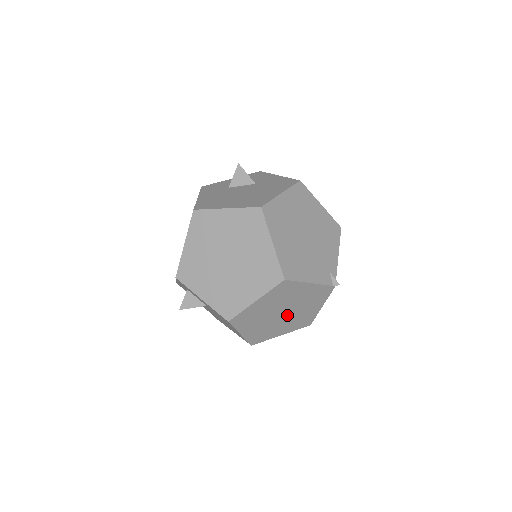
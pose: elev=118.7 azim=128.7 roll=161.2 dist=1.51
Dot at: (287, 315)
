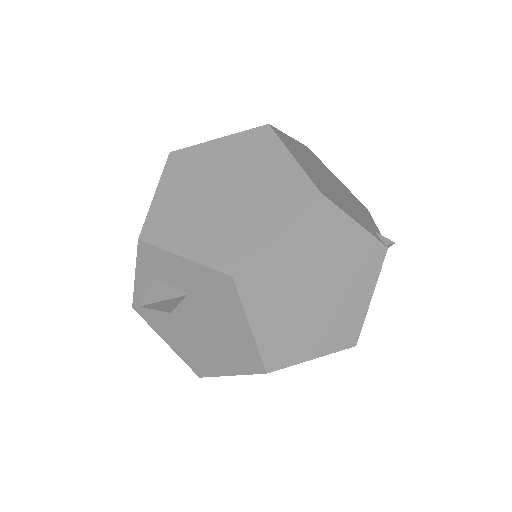
Dot at: (323, 300)
